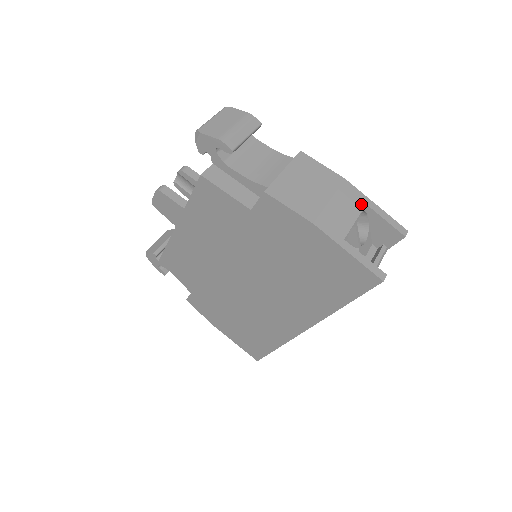
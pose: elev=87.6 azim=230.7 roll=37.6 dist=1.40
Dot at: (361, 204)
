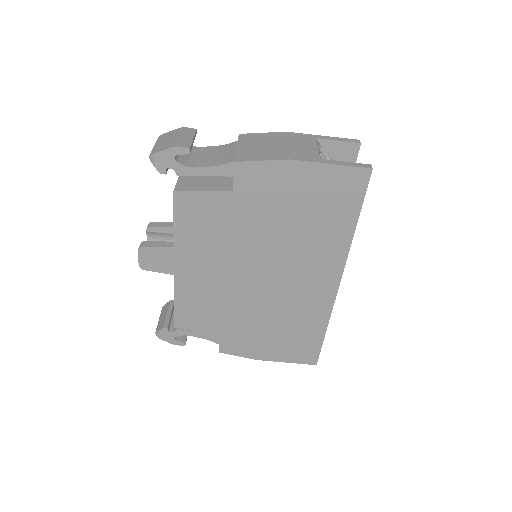
Dot at: (312, 139)
